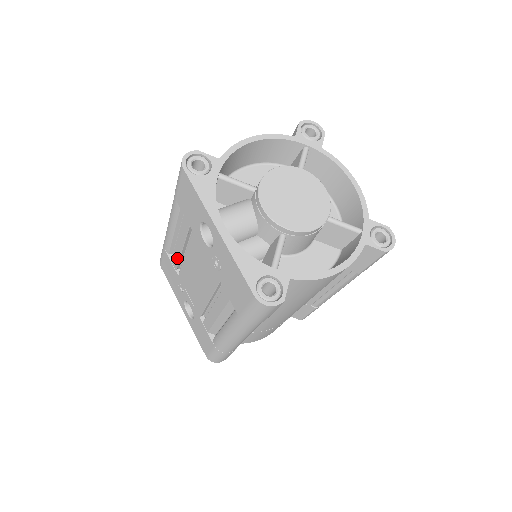
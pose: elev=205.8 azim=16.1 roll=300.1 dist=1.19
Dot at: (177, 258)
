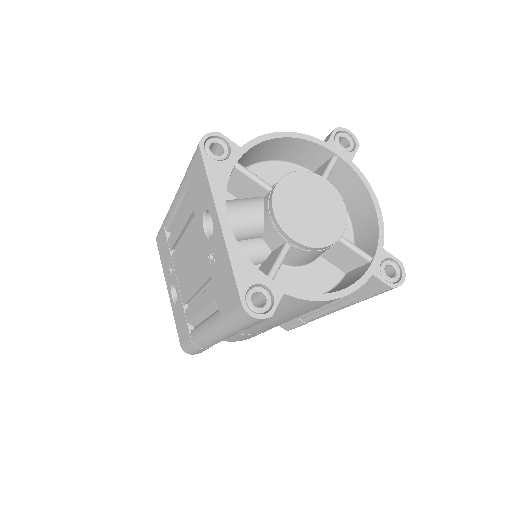
Dot at: (174, 238)
